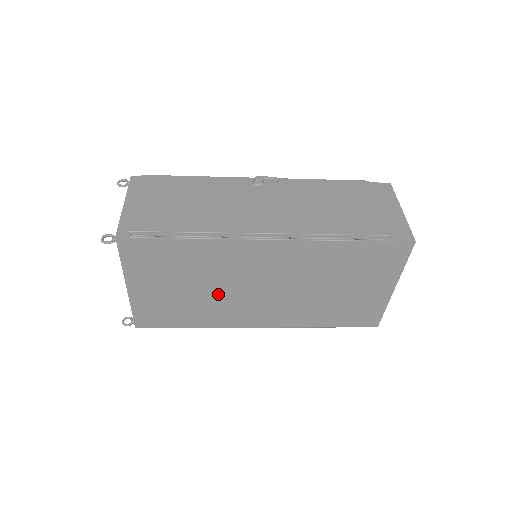
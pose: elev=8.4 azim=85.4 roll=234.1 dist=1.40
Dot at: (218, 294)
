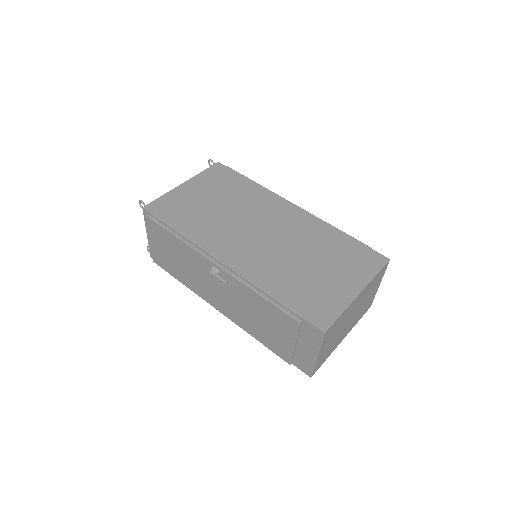
Dot at: occluded
